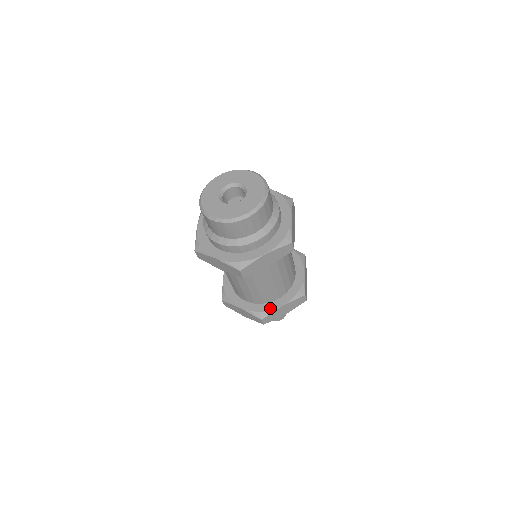
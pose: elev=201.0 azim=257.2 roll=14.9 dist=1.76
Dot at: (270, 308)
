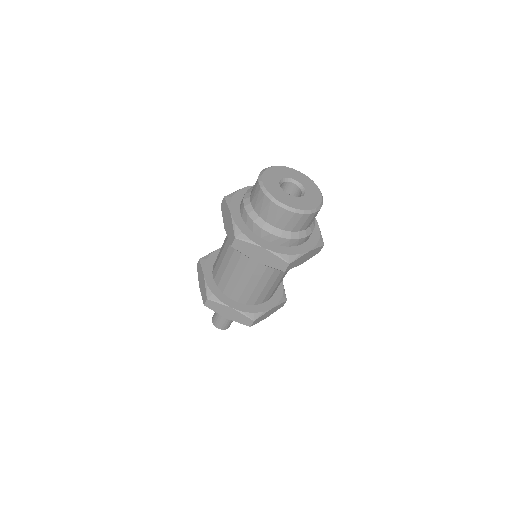
Dot at: (262, 310)
